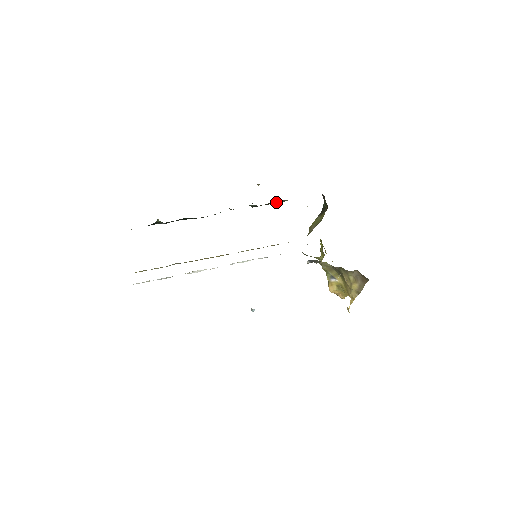
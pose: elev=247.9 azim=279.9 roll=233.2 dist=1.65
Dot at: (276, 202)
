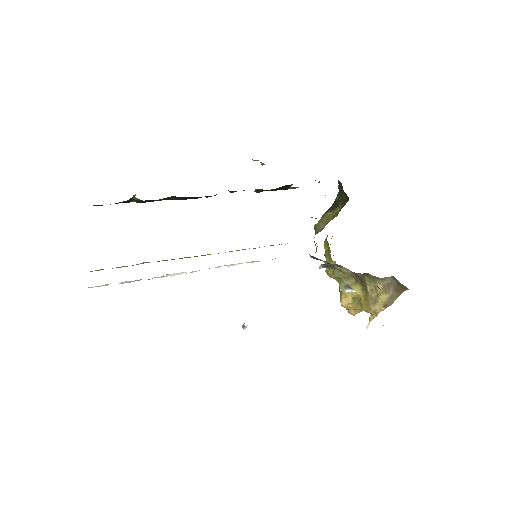
Dot at: (284, 188)
